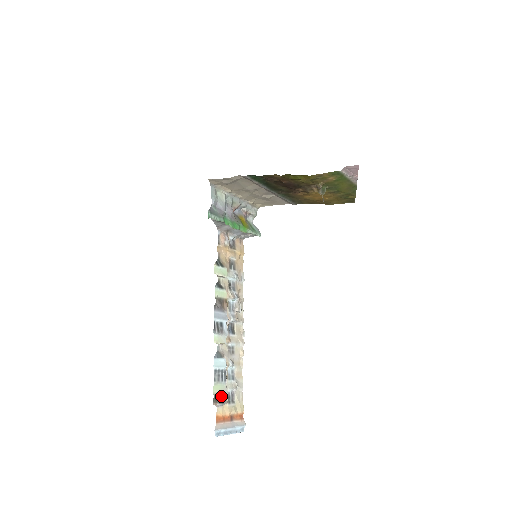
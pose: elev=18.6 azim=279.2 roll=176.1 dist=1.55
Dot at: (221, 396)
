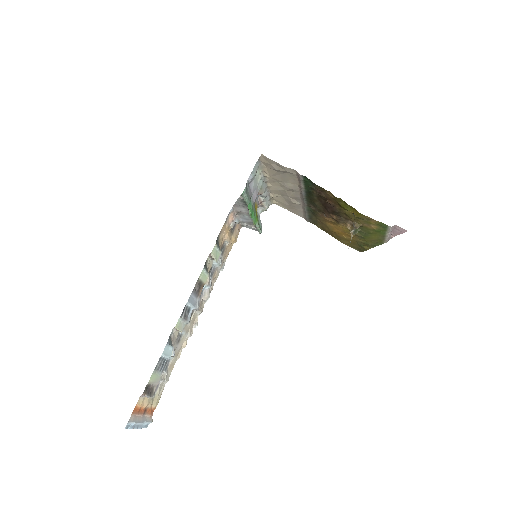
Dot at: (152, 387)
